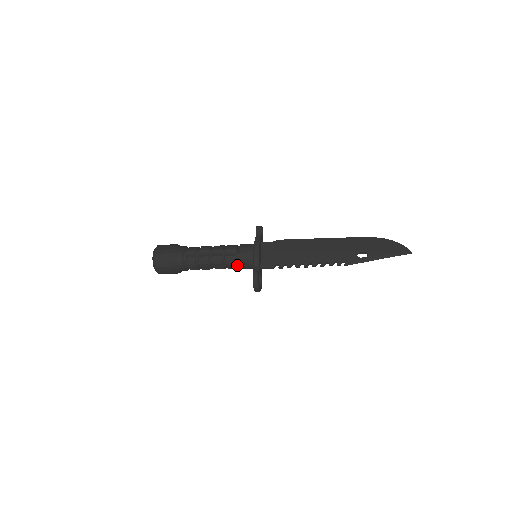
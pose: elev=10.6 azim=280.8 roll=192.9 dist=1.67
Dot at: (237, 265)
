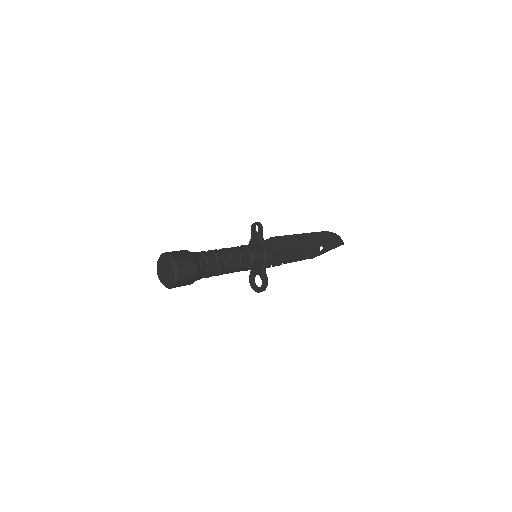
Dot at: occluded
